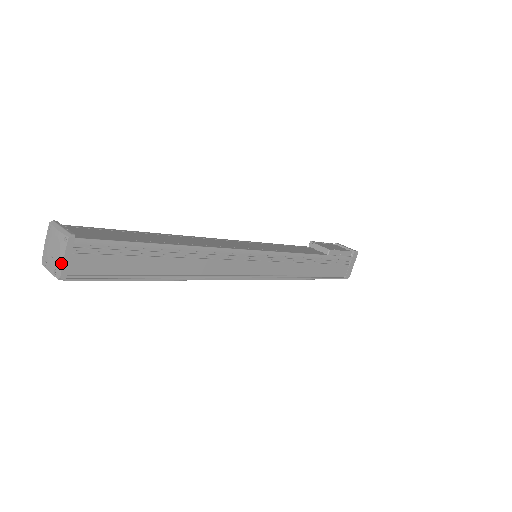
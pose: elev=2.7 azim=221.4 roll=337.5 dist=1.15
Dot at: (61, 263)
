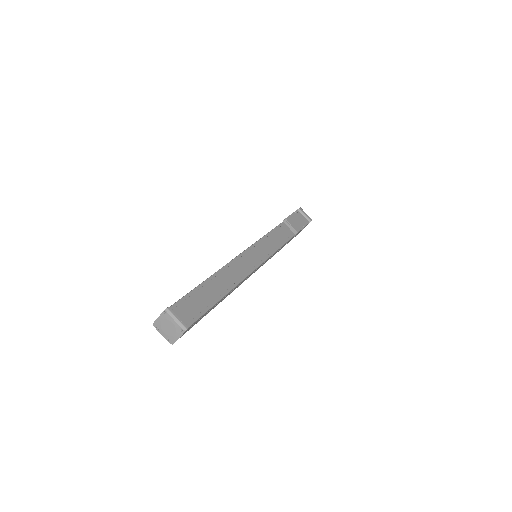
Dot at: (176, 339)
